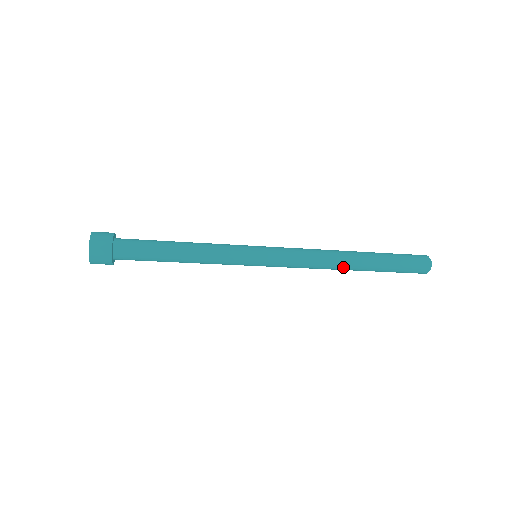
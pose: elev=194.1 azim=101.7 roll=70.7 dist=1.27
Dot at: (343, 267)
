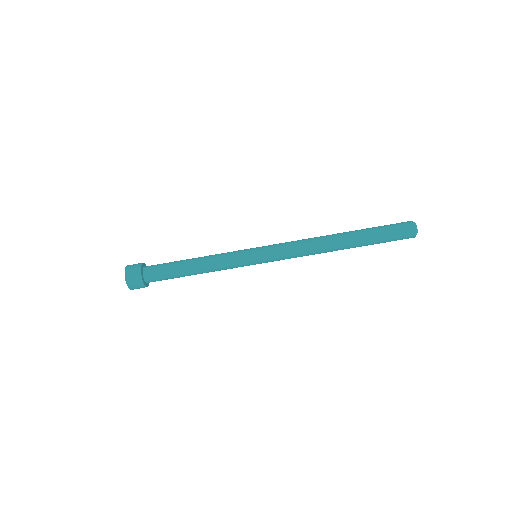
Dot at: (331, 239)
